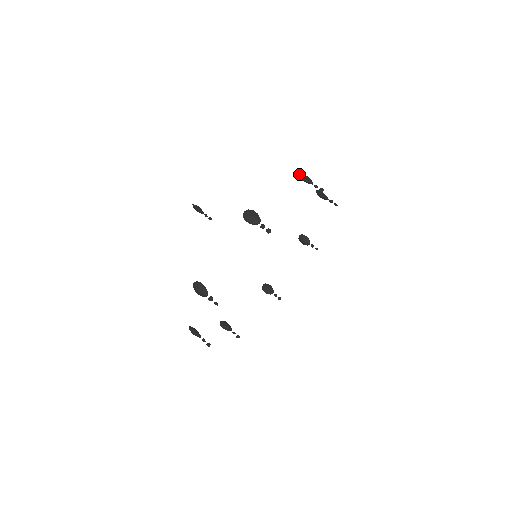
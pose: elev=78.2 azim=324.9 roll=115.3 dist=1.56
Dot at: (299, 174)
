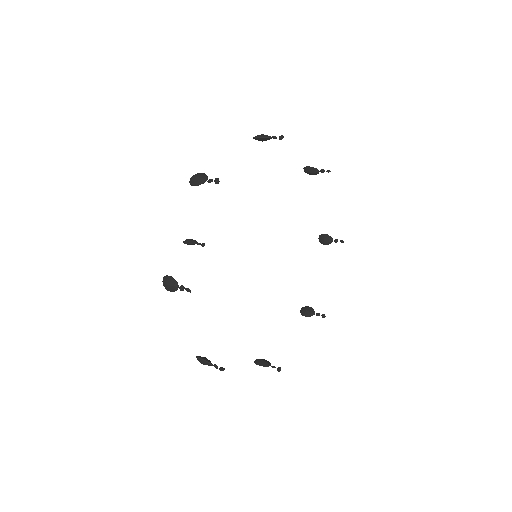
Dot at: occluded
